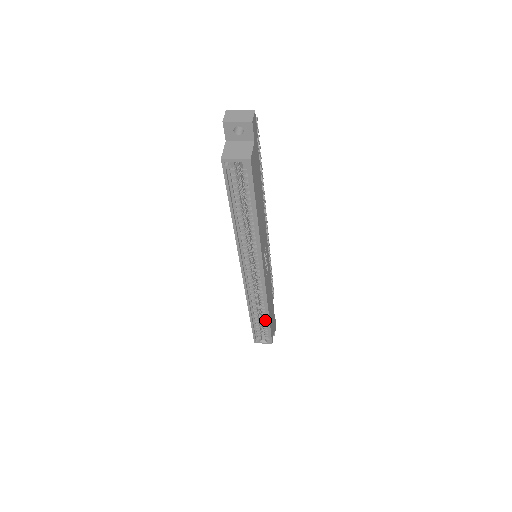
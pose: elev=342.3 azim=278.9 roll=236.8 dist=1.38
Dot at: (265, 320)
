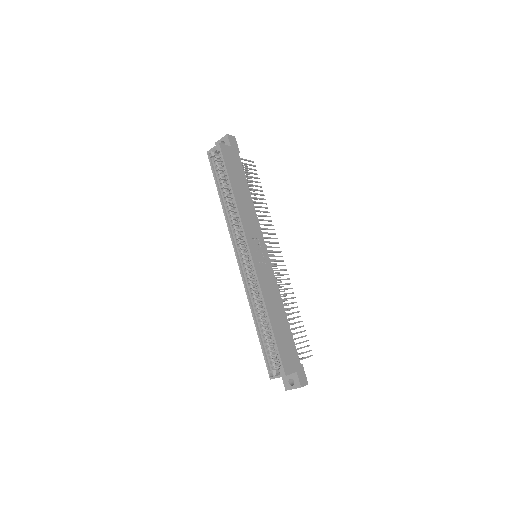
Dot at: (270, 330)
